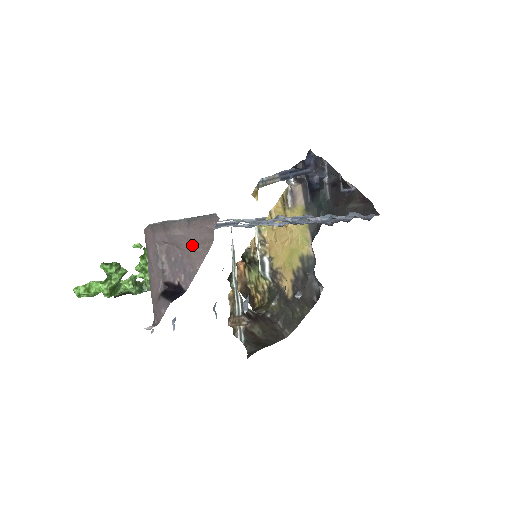
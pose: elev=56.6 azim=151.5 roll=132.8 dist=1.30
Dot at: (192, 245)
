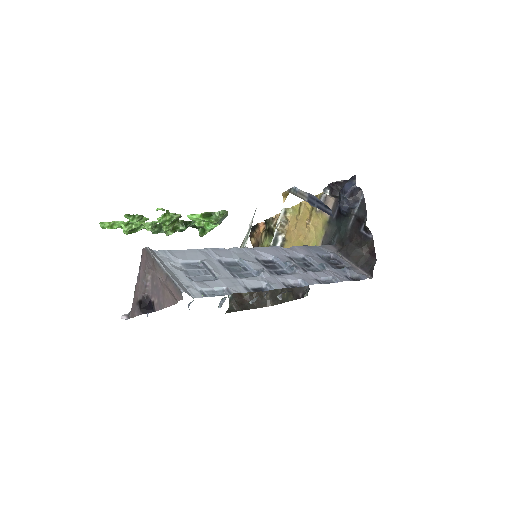
Dot at: (167, 289)
